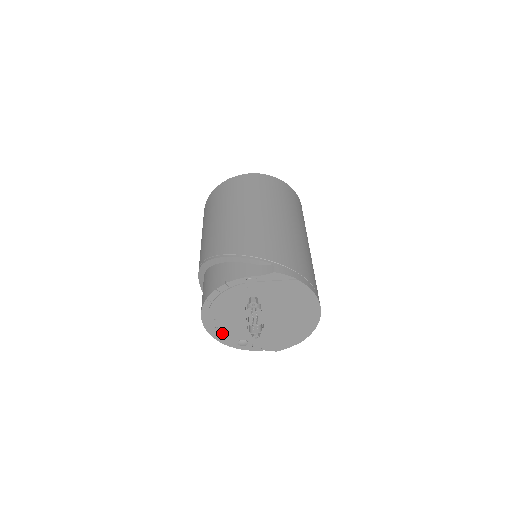
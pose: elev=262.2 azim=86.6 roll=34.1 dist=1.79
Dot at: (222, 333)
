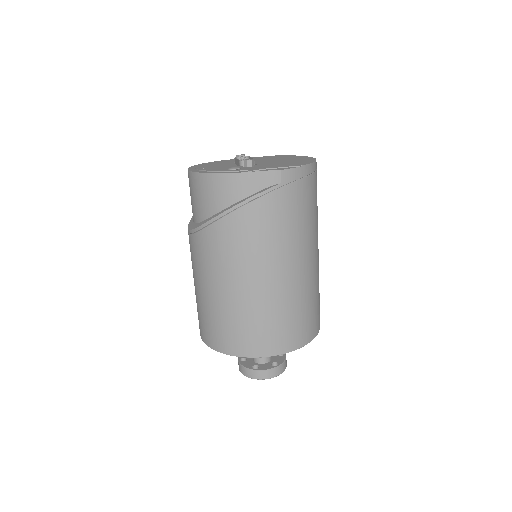
Dot at: occluded
